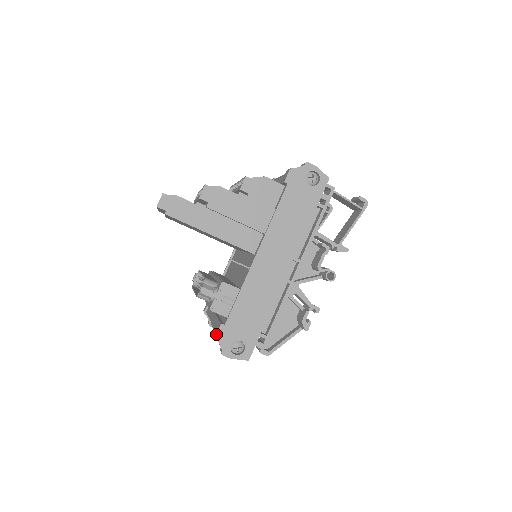
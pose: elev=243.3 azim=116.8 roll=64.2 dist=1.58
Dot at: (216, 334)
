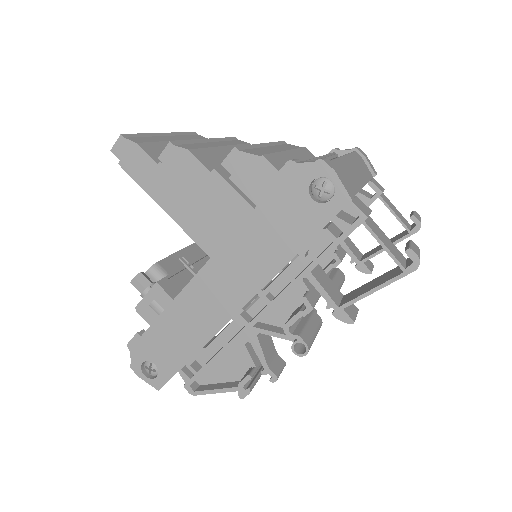
Dot at: (129, 341)
